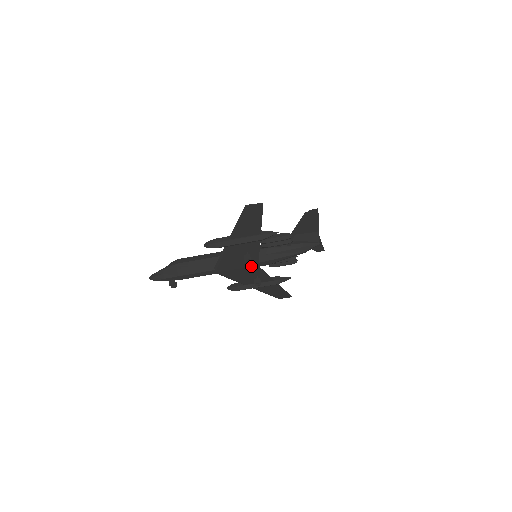
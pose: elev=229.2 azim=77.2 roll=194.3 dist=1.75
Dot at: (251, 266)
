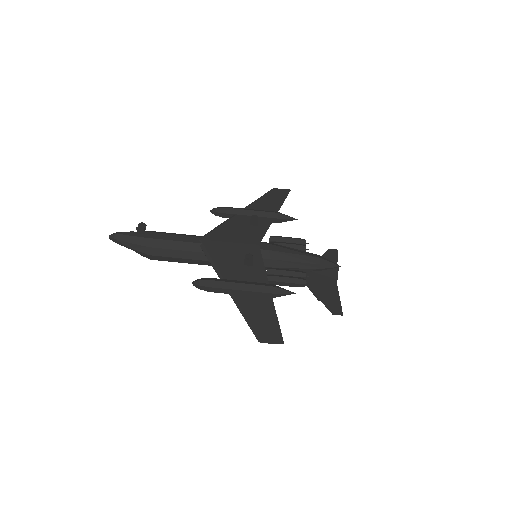
Dot at: (250, 244)
